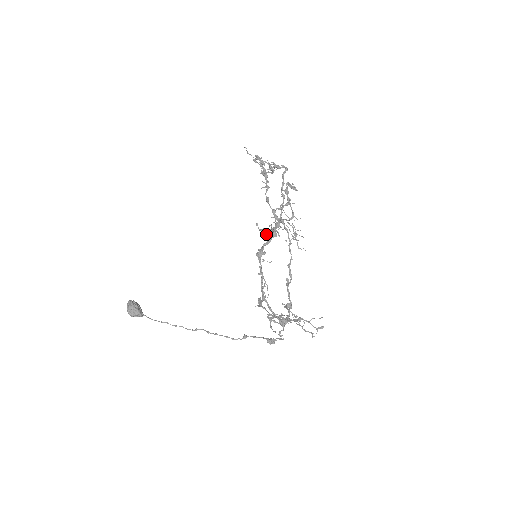
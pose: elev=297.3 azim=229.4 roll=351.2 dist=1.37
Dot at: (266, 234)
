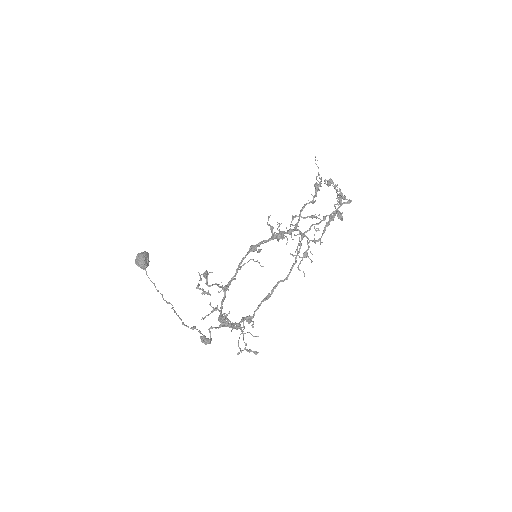
Dot at: occluded
